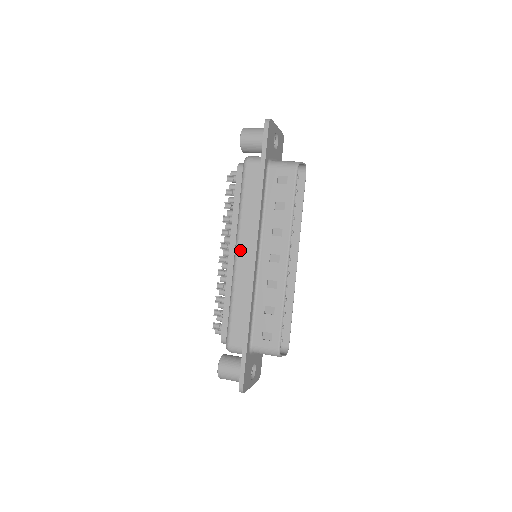
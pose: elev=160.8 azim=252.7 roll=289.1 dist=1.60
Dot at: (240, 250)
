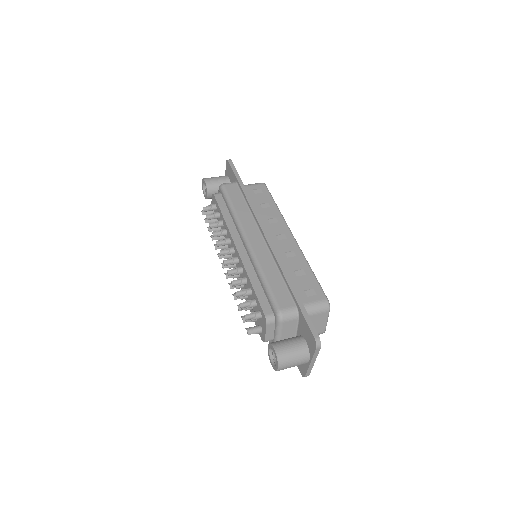
Dot at: (249, 236)
